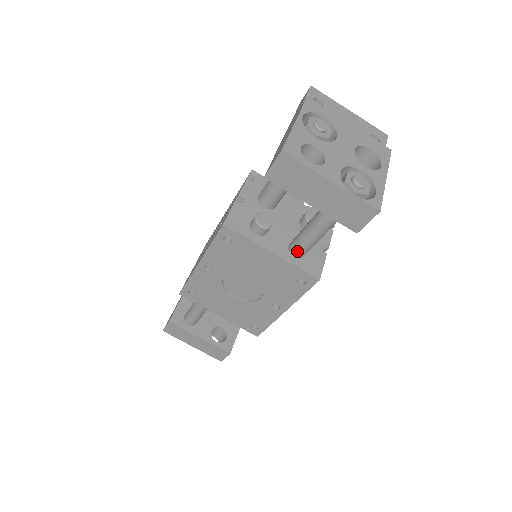
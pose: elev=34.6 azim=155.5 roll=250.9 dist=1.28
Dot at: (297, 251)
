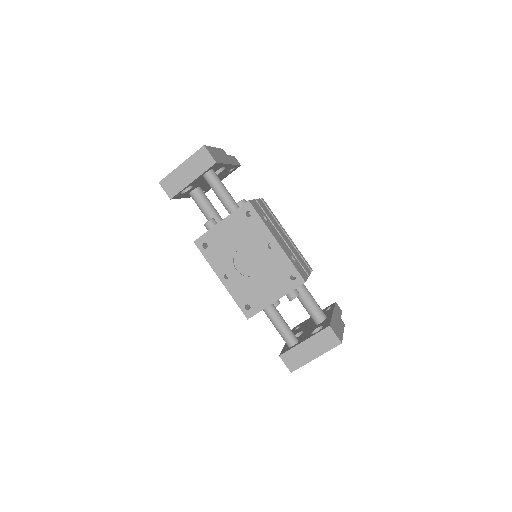
Dot at: (229, 209)
